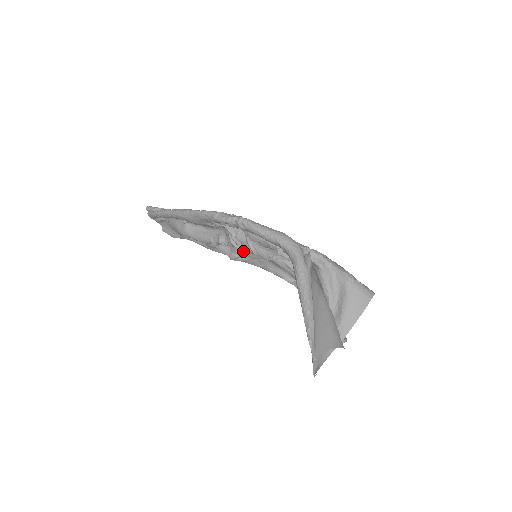
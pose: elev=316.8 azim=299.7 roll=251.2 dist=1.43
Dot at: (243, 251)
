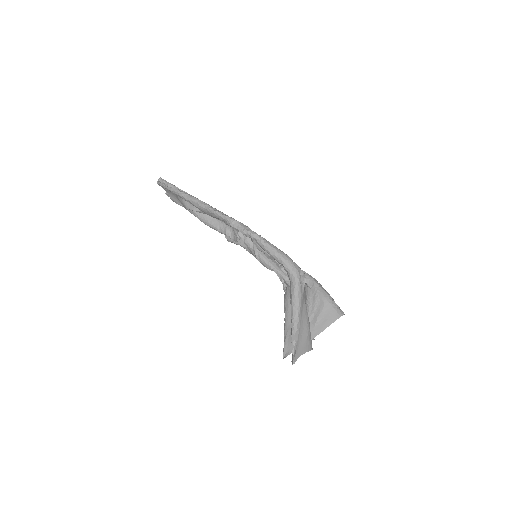
Dot at: occluded
